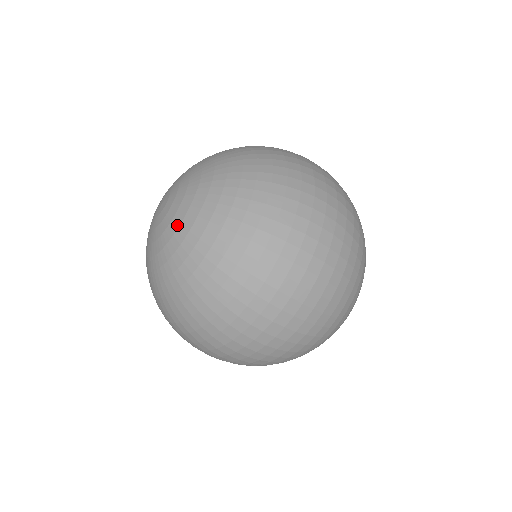
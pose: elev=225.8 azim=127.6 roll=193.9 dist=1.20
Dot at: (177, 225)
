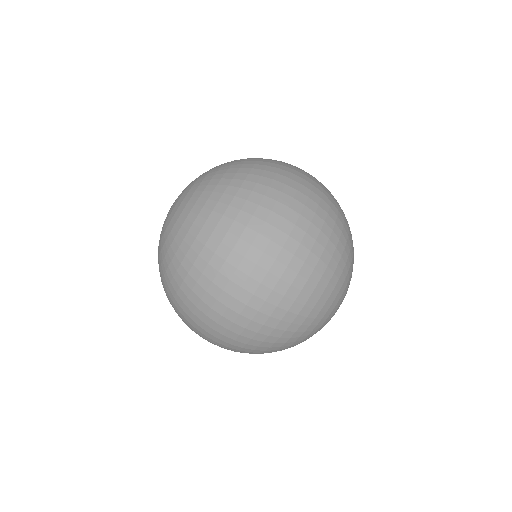
Dot at: (165, 229)
